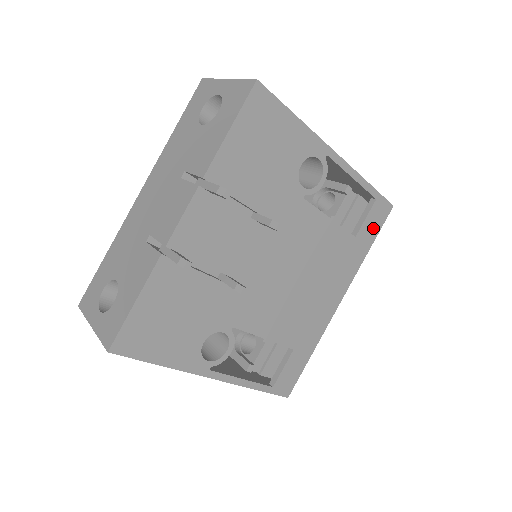
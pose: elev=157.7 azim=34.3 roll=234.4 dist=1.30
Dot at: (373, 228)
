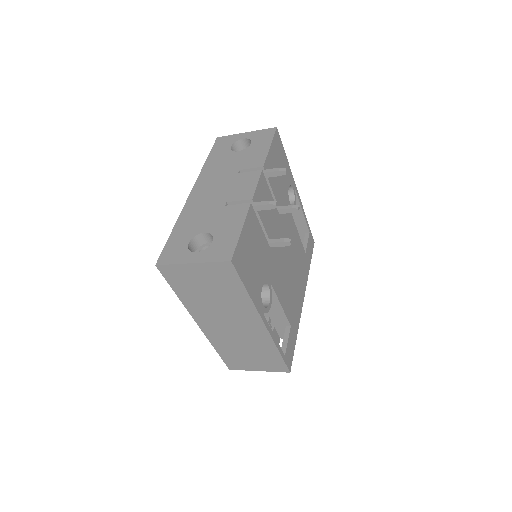
Dot at: (310, 252)
